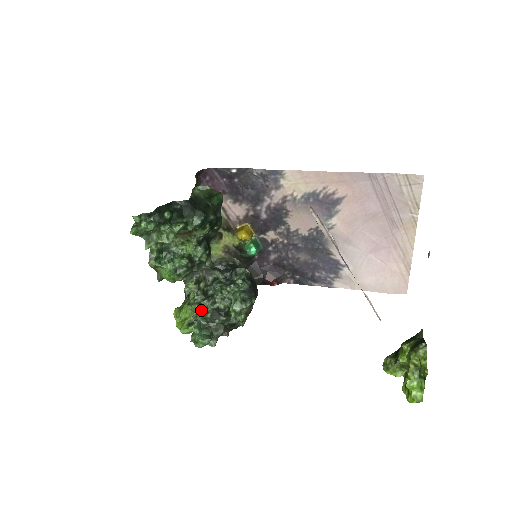
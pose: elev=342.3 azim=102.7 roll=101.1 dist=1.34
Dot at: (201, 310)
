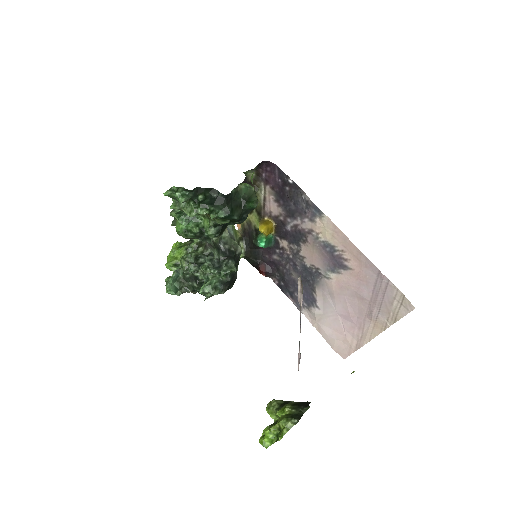
Dot at: (185, 268)
